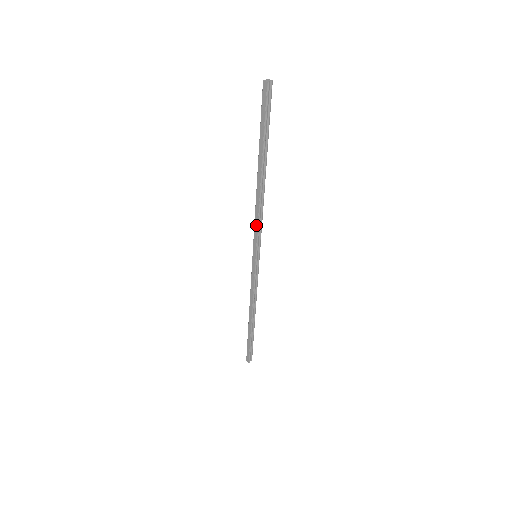
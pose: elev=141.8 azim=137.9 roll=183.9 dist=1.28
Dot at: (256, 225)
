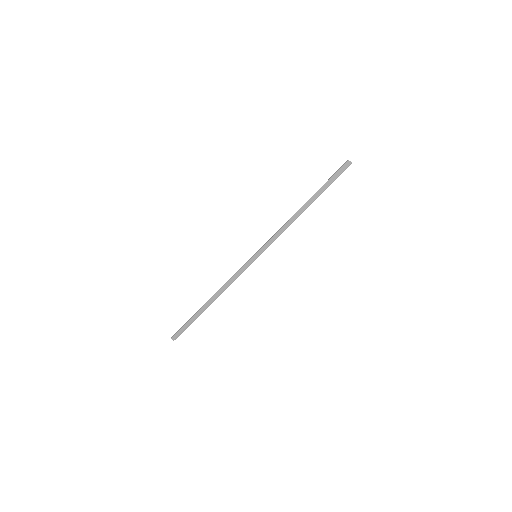
Dot at: (276, 235)
